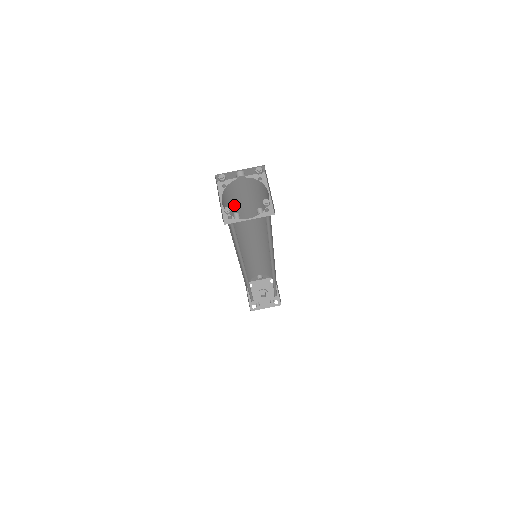
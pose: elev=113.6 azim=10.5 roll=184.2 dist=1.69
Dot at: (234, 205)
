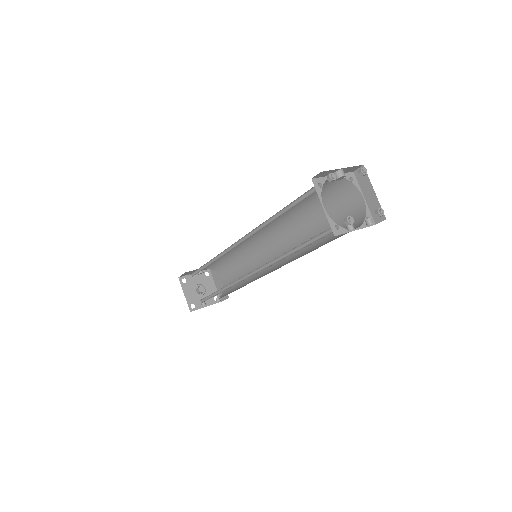
Dot at: (293, 204)
